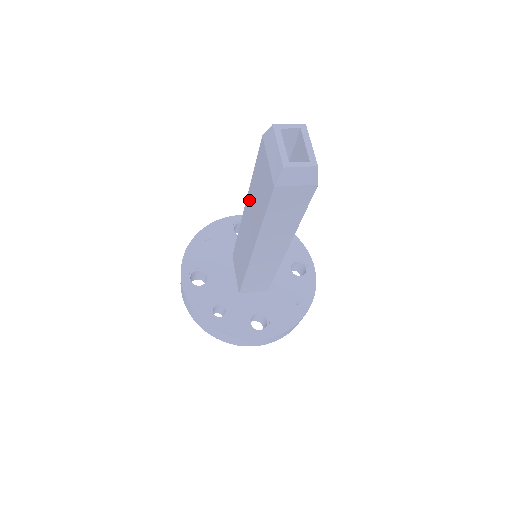
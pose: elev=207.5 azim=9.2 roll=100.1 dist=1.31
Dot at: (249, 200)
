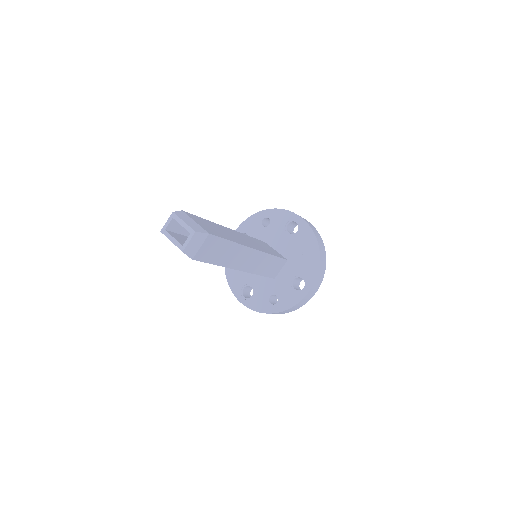
Dot at: occluded
